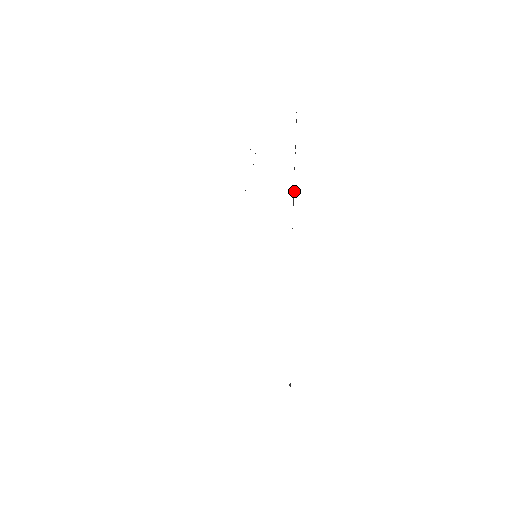
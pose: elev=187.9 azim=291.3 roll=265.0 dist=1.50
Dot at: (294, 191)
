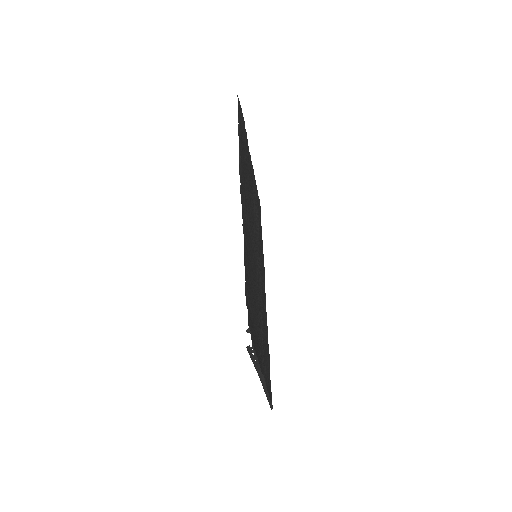
Dot at: occluded
